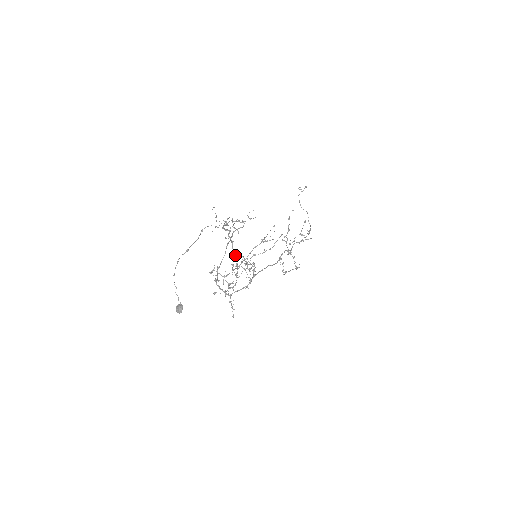
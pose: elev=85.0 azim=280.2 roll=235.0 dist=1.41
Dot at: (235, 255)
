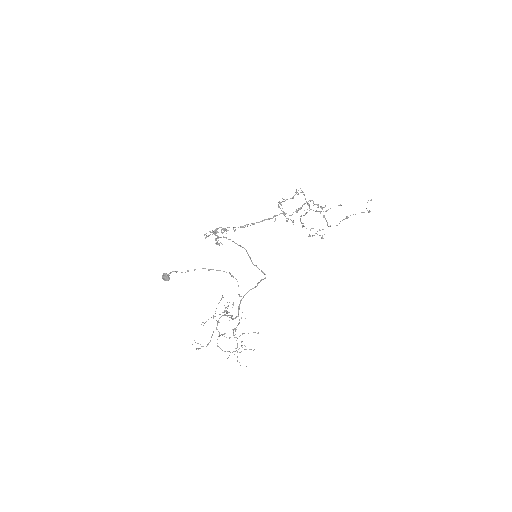
Dot at: occluded
